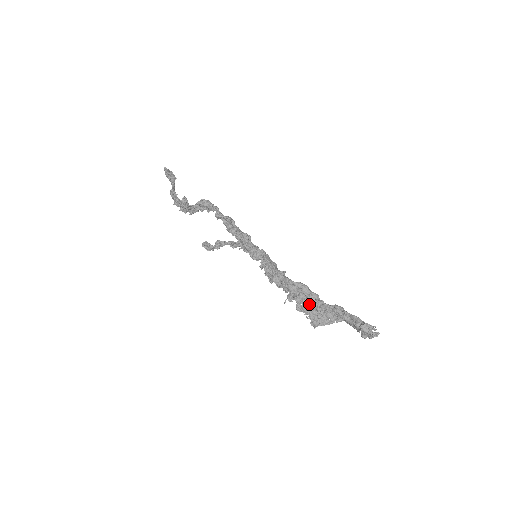
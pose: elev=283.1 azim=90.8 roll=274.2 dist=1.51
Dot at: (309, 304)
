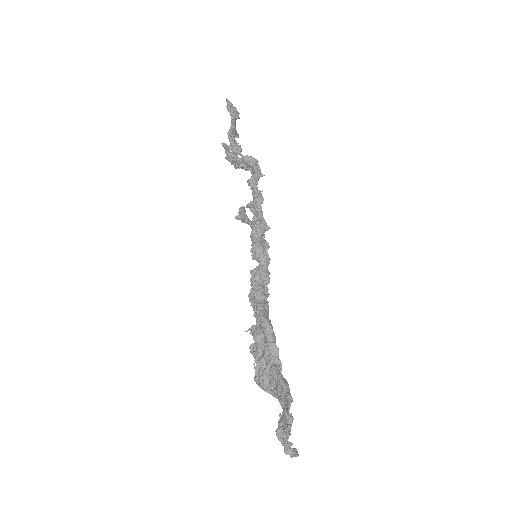
Dot at: (263, 353)
